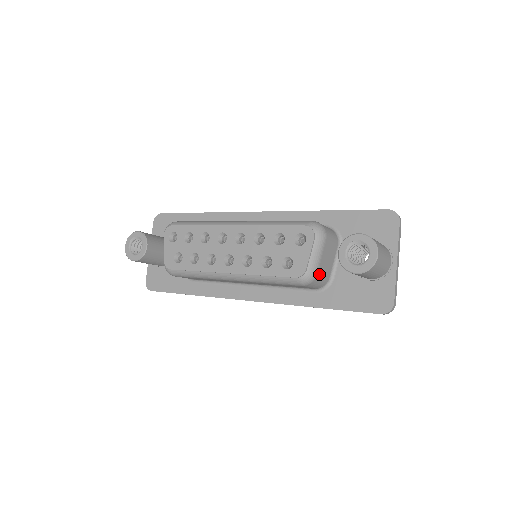
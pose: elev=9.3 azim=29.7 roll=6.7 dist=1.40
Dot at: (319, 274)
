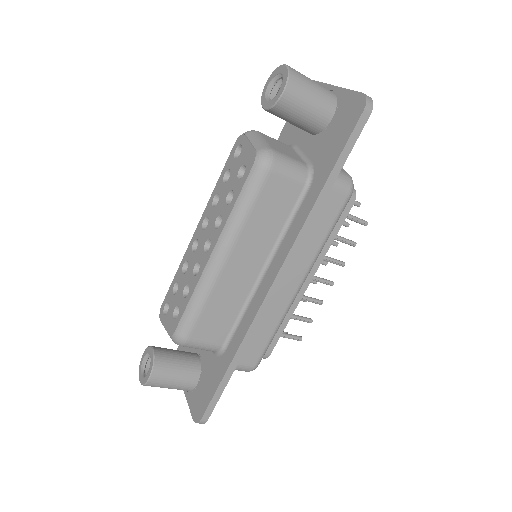
Dot at: (278, 152)
